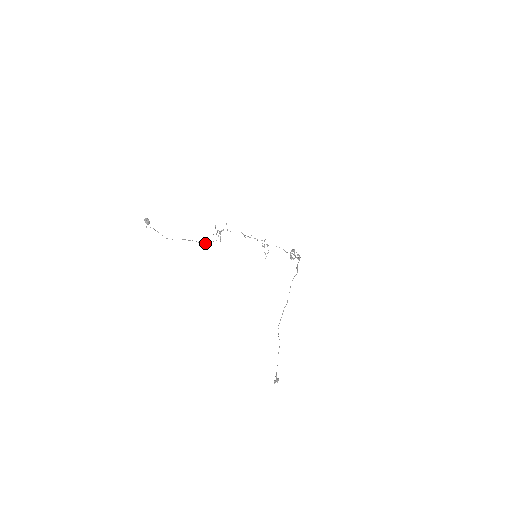
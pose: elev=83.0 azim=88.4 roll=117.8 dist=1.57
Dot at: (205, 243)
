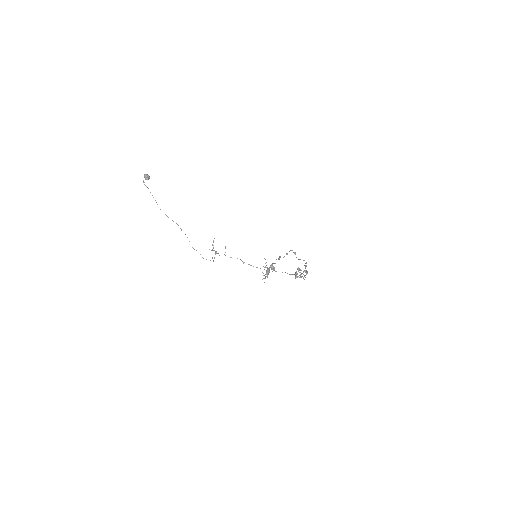
Dot at: (196, 250)
